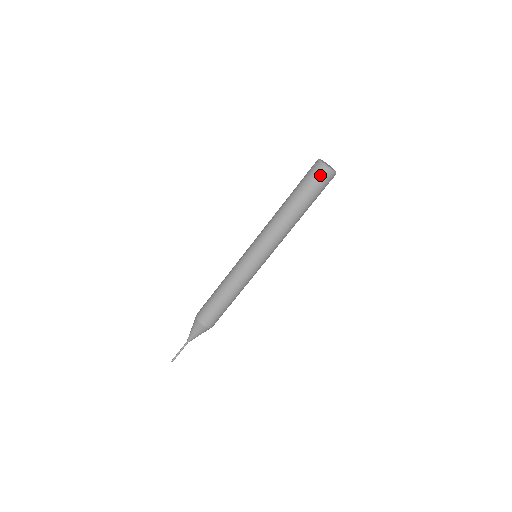
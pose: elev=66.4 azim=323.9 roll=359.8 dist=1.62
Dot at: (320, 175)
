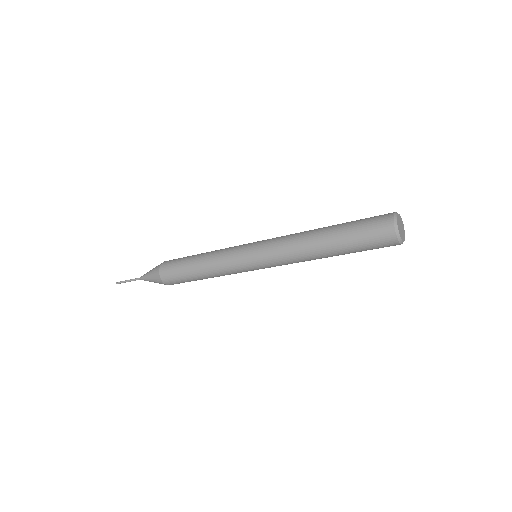
Dot at: occluded
